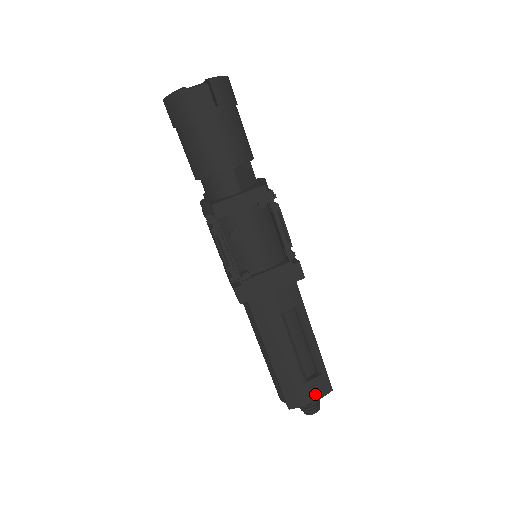
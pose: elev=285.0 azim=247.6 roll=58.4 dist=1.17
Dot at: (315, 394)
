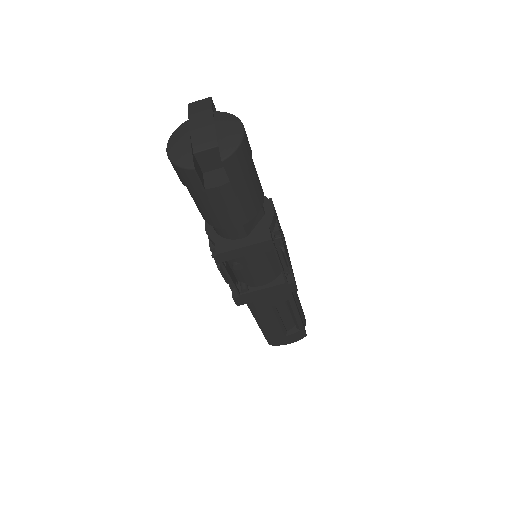
Dot at: (292, 340)
